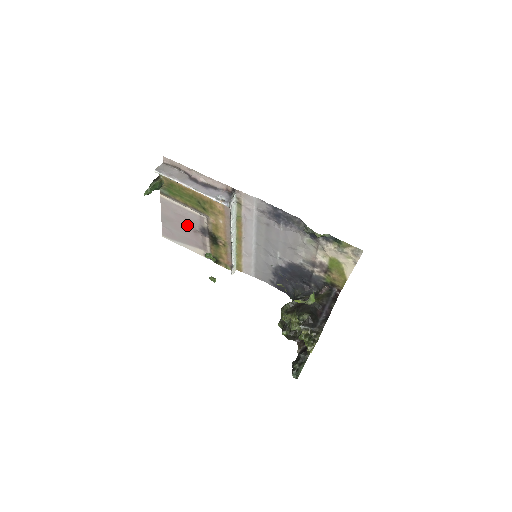
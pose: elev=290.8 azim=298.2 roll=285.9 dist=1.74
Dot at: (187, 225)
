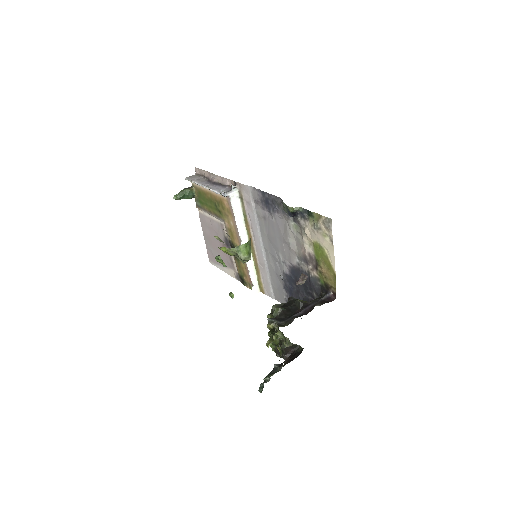
Dot at: (218, 240)
